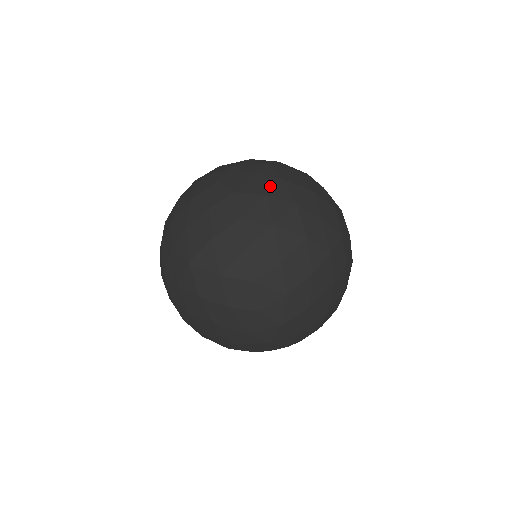
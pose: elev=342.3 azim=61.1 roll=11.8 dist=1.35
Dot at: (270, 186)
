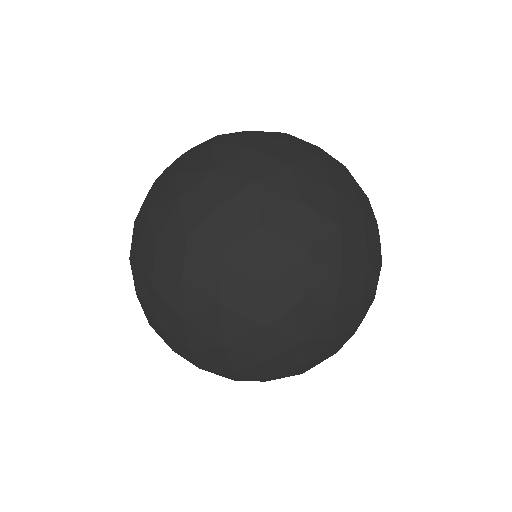
Dot at: occluded
